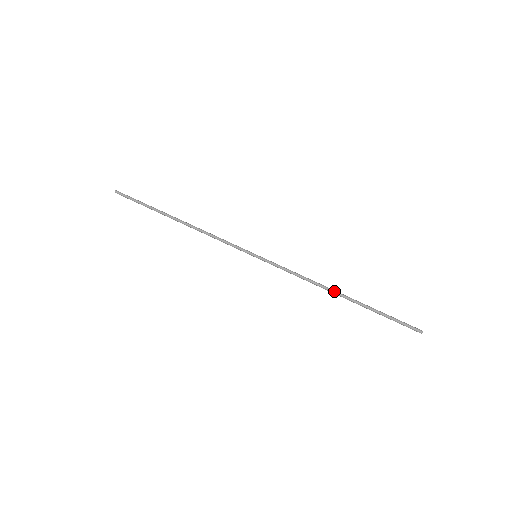
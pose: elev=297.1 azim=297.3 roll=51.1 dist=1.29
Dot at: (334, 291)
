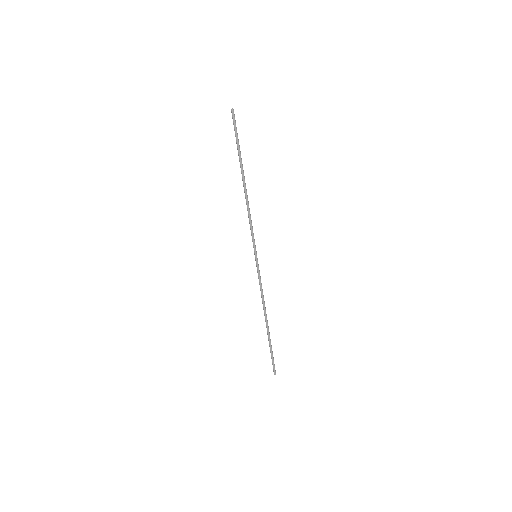
Dot at: (266, 318)
